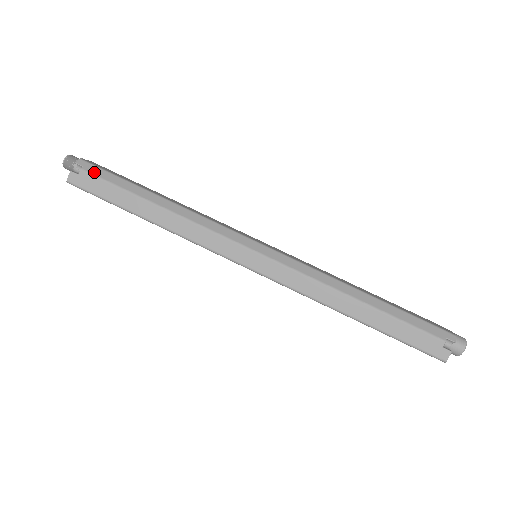
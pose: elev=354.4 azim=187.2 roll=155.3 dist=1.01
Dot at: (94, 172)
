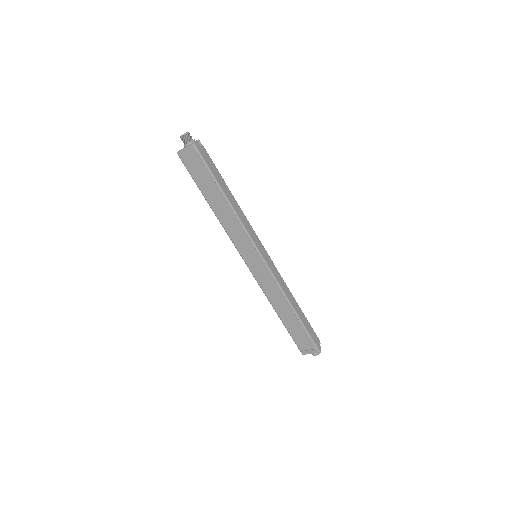
Dot at: occluded
